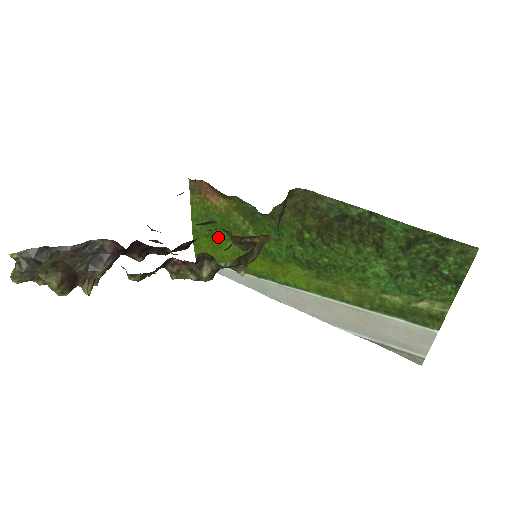
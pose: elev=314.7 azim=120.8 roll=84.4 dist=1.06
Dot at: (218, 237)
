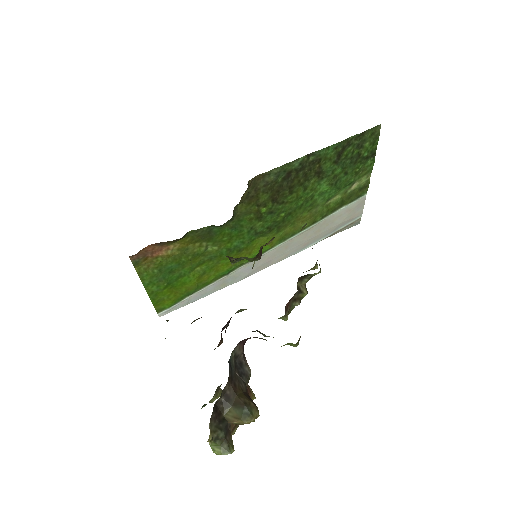
Dot at: (179, 278)
